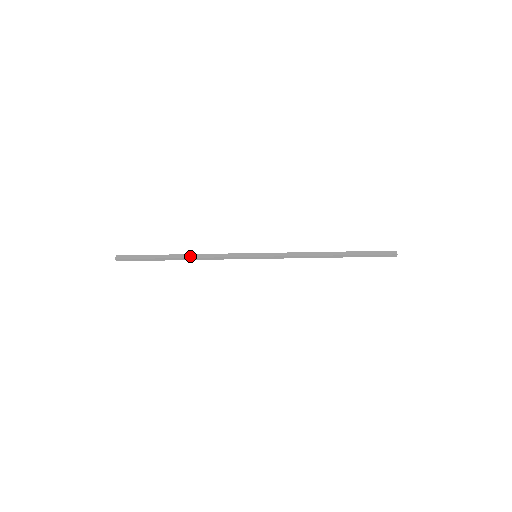
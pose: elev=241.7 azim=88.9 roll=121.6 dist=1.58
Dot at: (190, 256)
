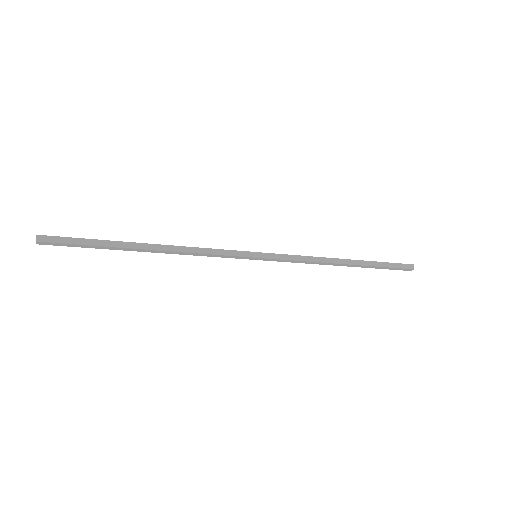
Dot at: (164, 248)
